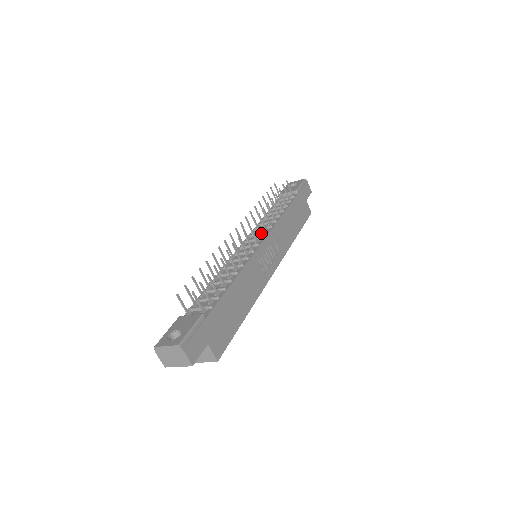
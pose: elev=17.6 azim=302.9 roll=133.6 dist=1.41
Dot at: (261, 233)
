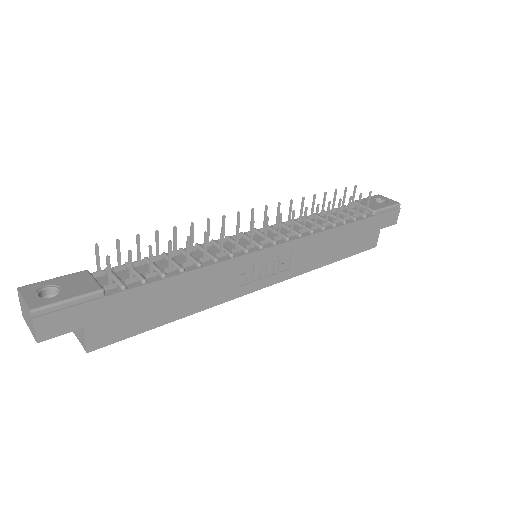
Dot at: (280, 235)
